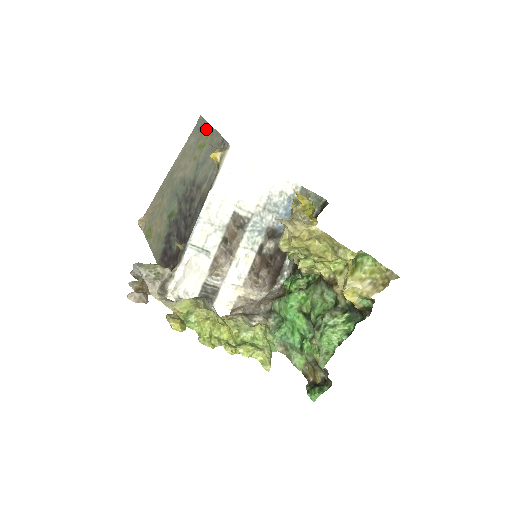
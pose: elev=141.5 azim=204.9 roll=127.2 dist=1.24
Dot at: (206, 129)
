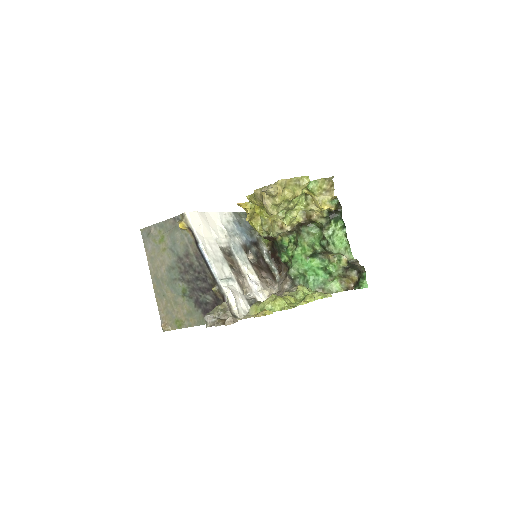
Dot at: (154, 229)
